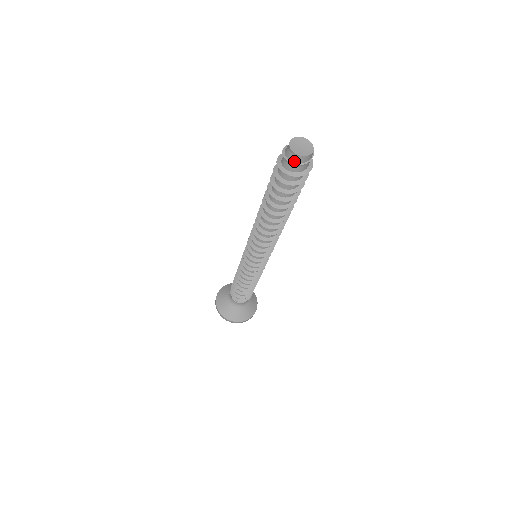
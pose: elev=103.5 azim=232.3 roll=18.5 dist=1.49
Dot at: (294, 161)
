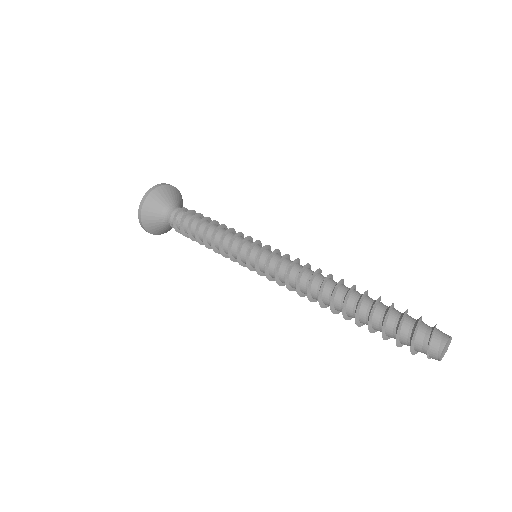
Dot at: (430, 354)
